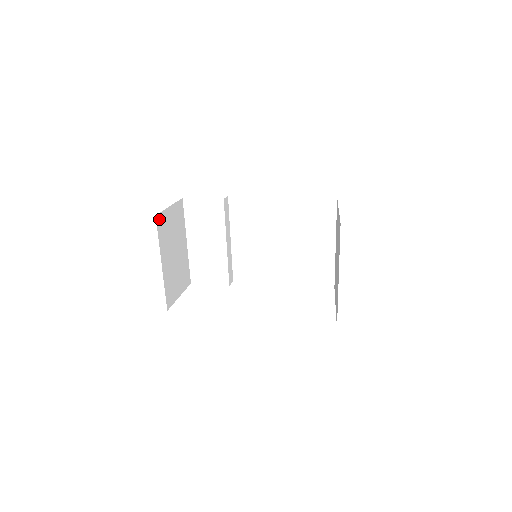
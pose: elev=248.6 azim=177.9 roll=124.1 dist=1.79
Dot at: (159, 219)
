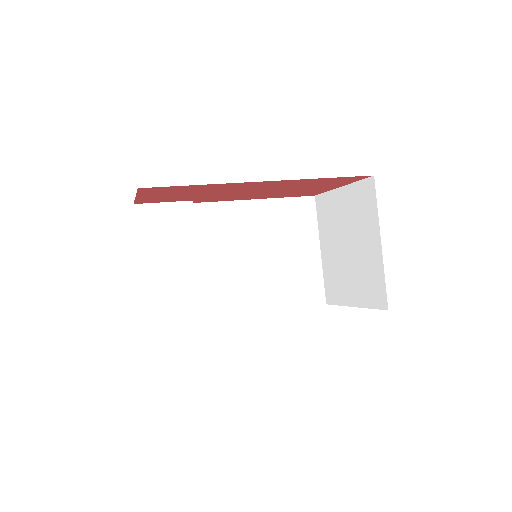
Dot at: occluded
